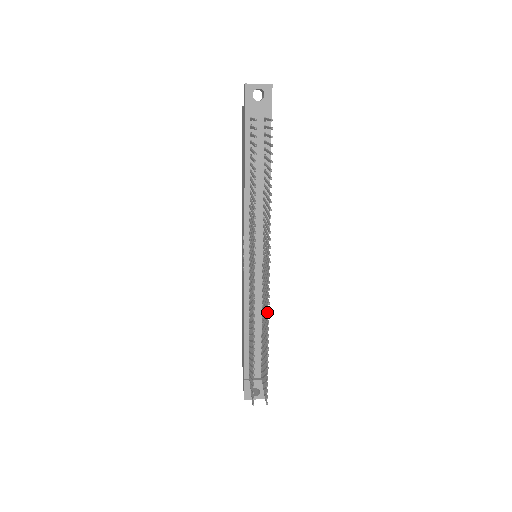
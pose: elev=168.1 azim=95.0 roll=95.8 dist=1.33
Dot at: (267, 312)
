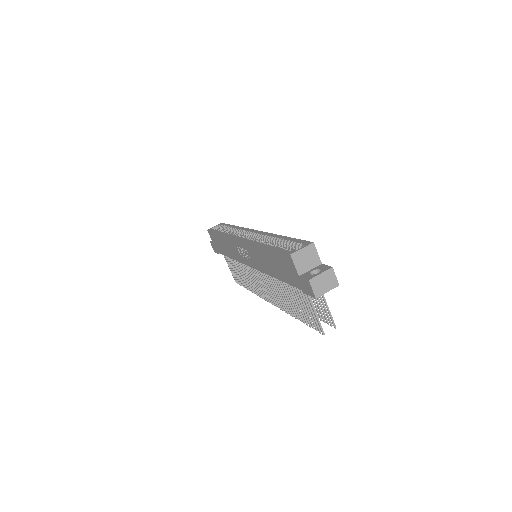
Dot at: occluded
